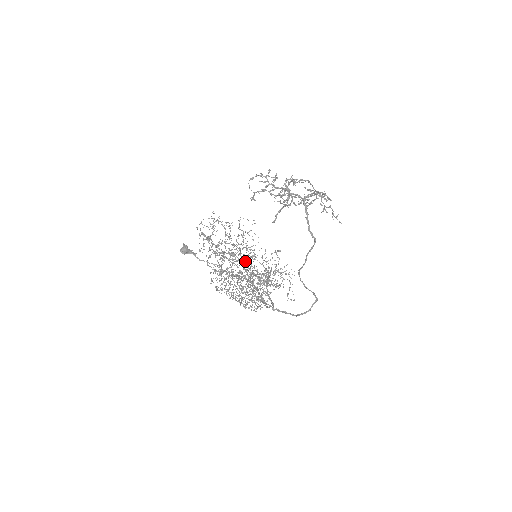
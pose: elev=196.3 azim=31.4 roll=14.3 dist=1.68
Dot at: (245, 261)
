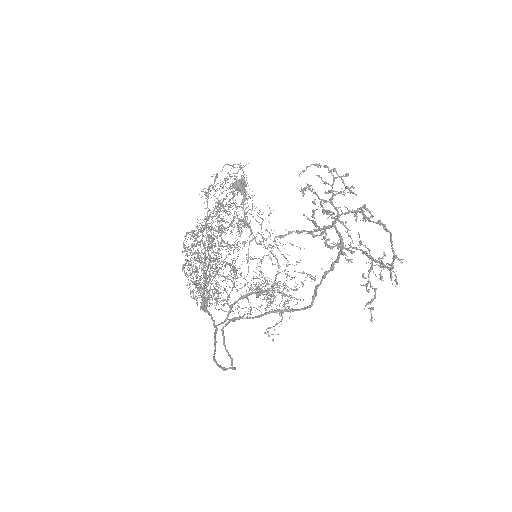
Dot at: occluded
